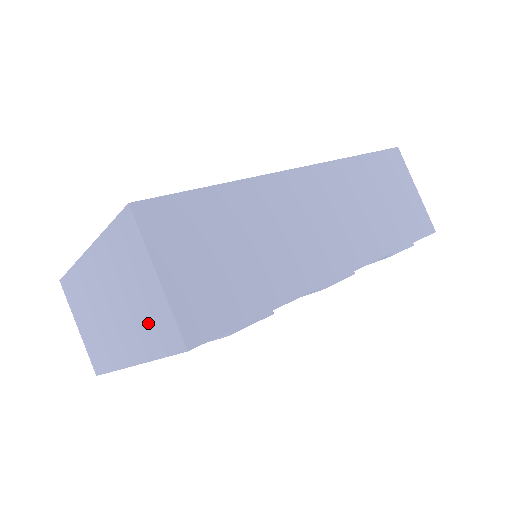
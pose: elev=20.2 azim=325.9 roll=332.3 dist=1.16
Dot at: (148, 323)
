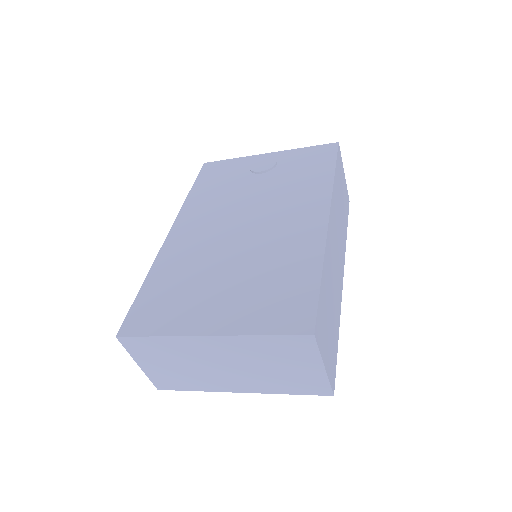
Dot at: (289, 381)
